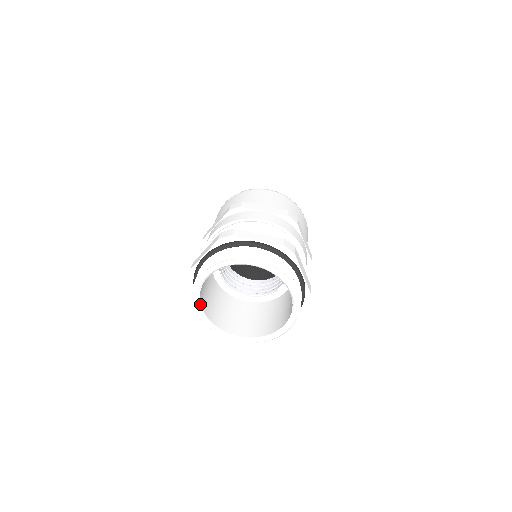
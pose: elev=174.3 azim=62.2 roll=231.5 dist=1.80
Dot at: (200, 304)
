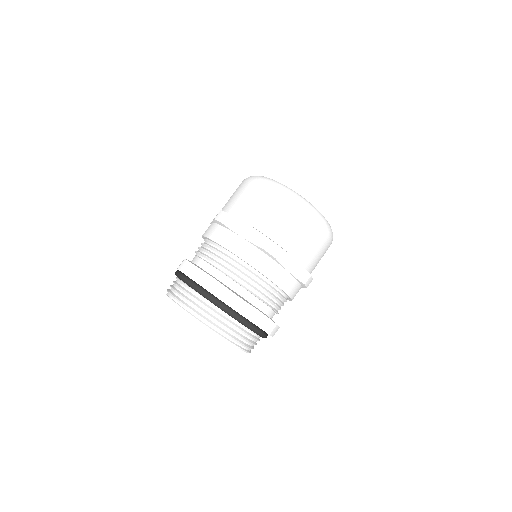
Dot at: occluded
